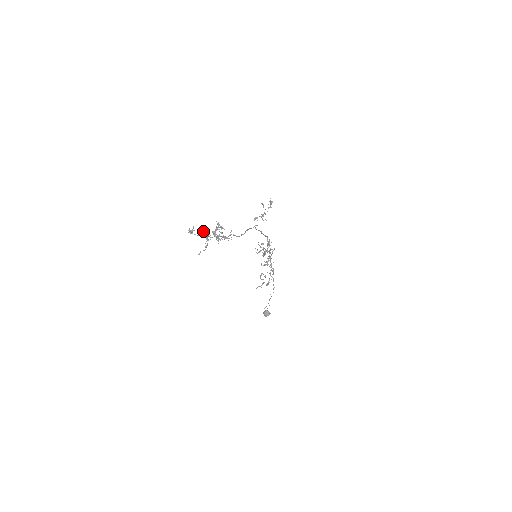
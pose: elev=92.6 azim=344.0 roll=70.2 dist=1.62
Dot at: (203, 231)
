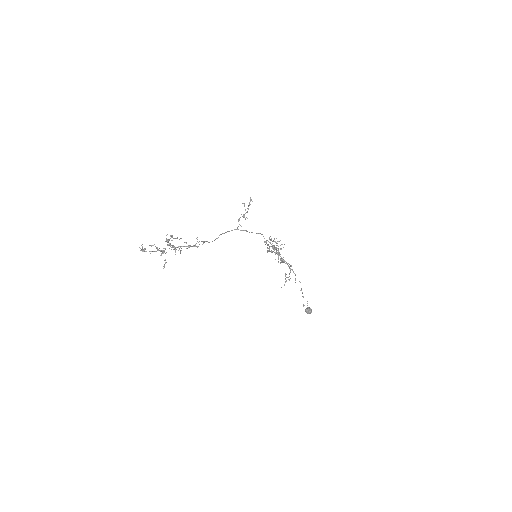
Dot at: (155, 246)
